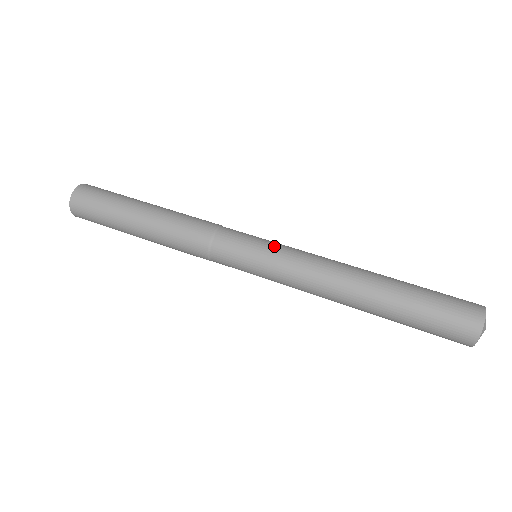
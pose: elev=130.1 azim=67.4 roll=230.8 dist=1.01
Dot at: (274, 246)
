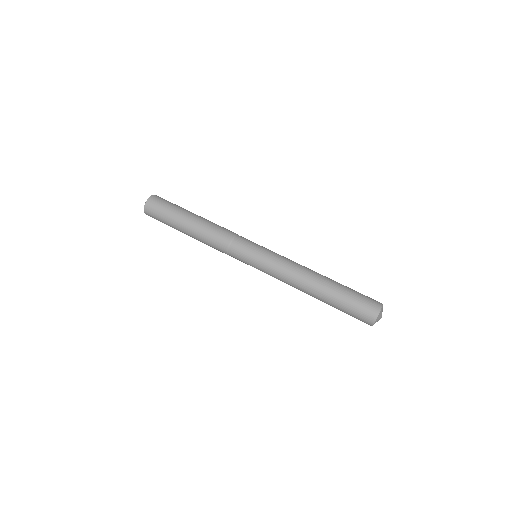
Dot at: (270, 250)
